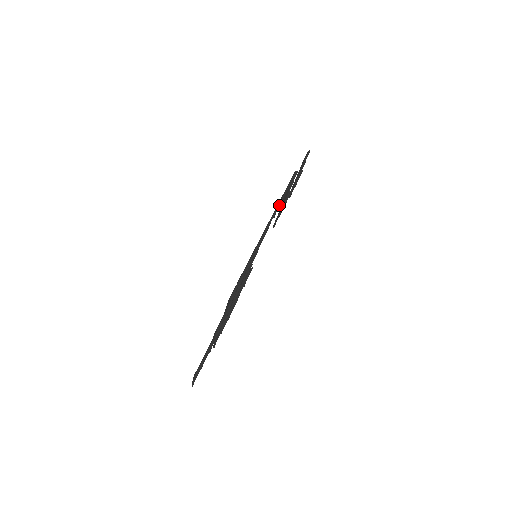
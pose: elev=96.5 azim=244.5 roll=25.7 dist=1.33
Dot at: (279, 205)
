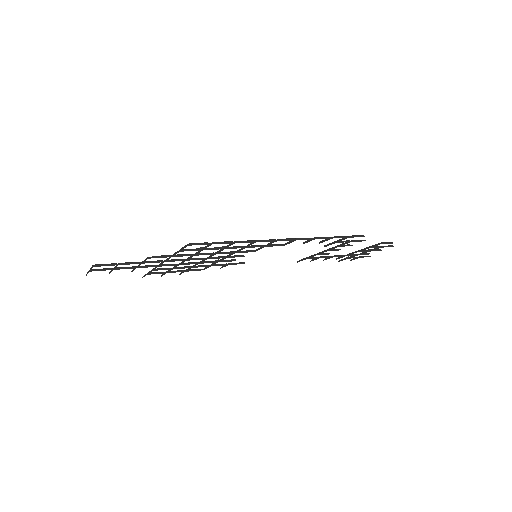
Dot at: (318, 238)
